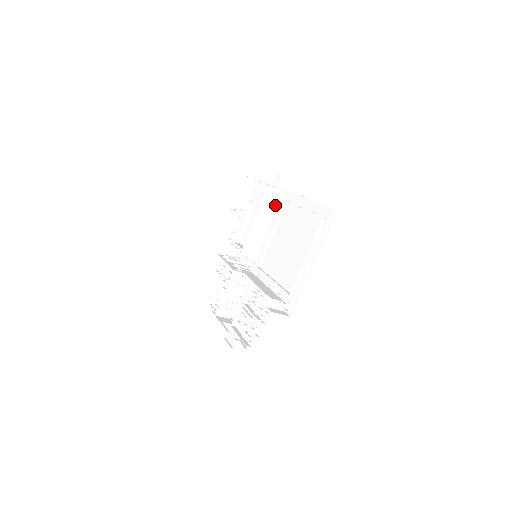
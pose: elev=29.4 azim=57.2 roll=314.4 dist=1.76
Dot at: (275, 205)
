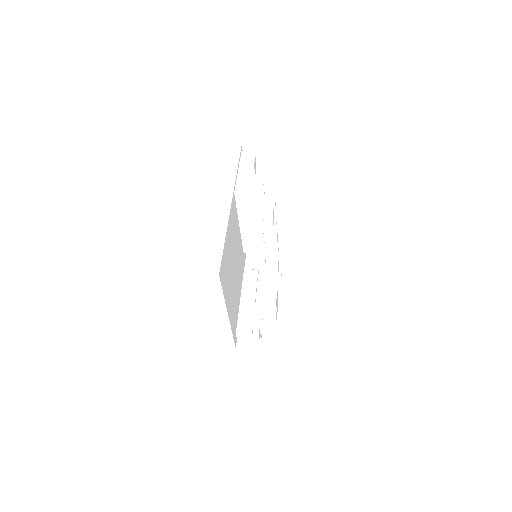
Dot at: occluded
